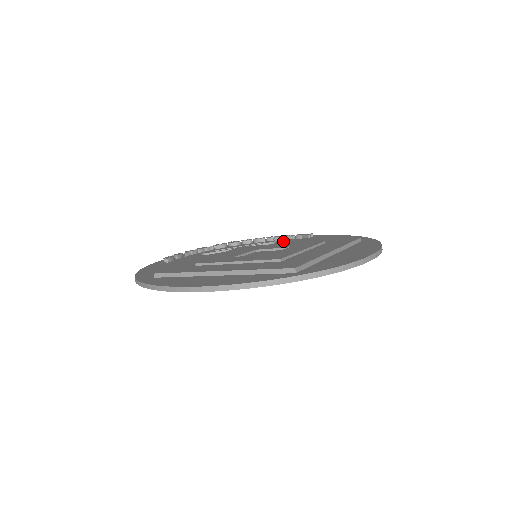
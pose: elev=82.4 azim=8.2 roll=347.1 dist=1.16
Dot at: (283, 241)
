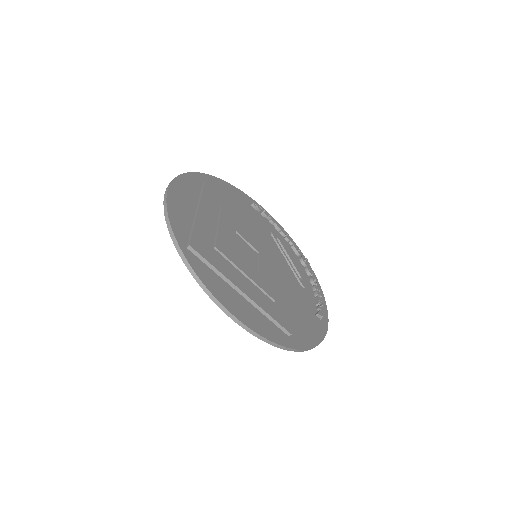
Dot at: (308, 294)
